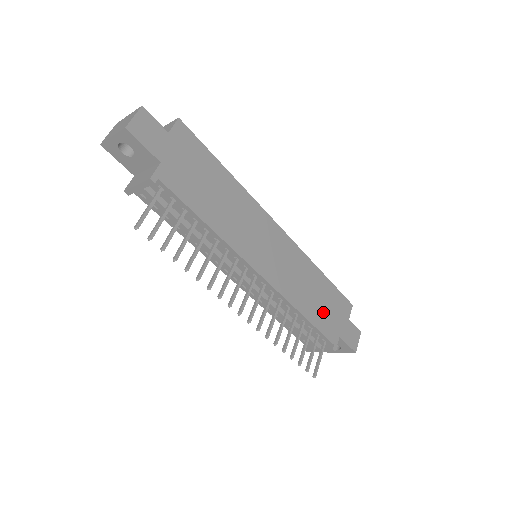
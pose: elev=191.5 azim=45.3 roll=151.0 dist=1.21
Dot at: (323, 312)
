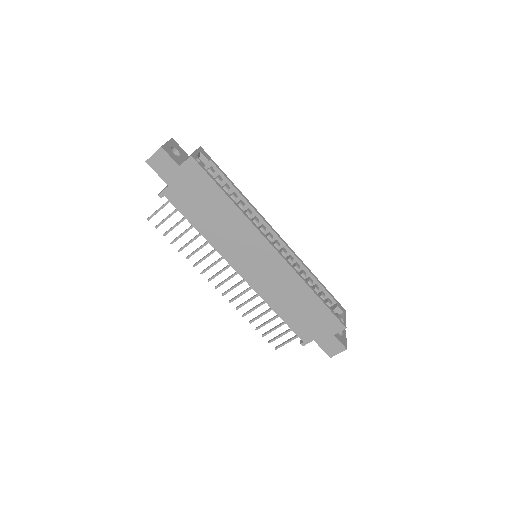
Dot at: (301, 318)
